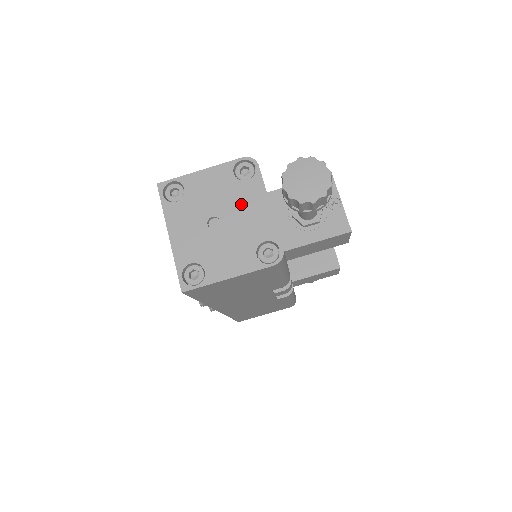
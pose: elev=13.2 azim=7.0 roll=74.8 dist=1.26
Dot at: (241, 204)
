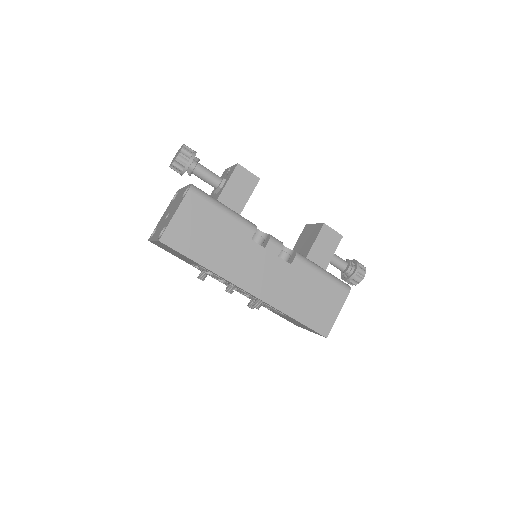
Dot at: (175, 201)
